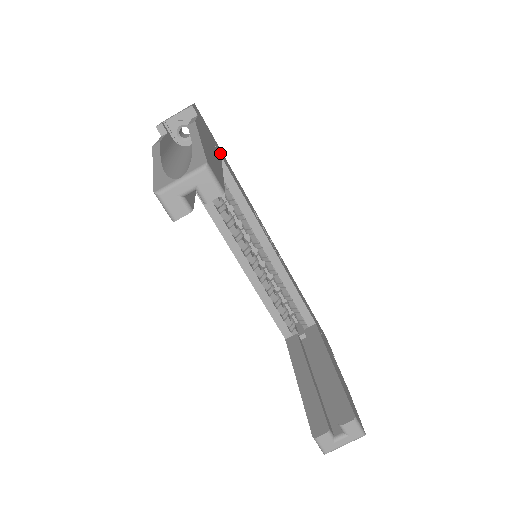
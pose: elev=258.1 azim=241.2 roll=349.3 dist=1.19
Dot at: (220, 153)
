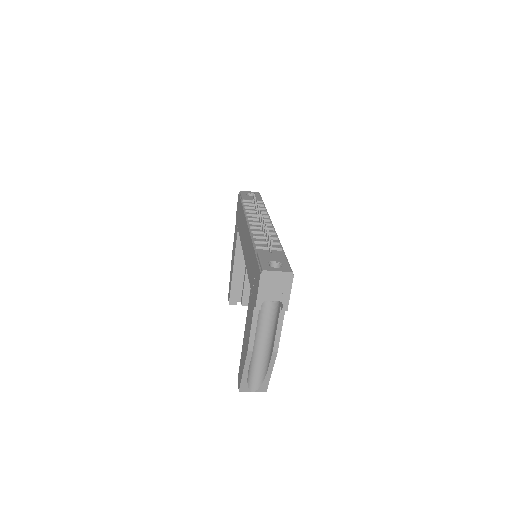
Dot at: occluded
